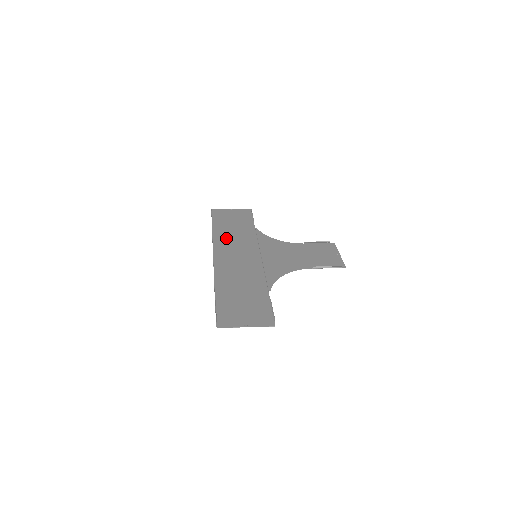
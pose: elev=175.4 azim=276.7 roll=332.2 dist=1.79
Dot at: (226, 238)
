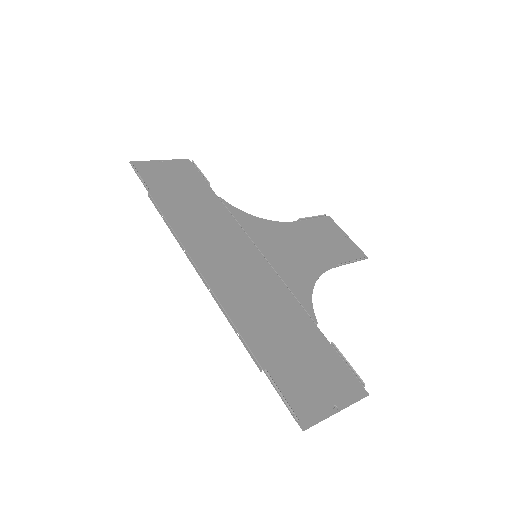
Dot at: (192, 225)
